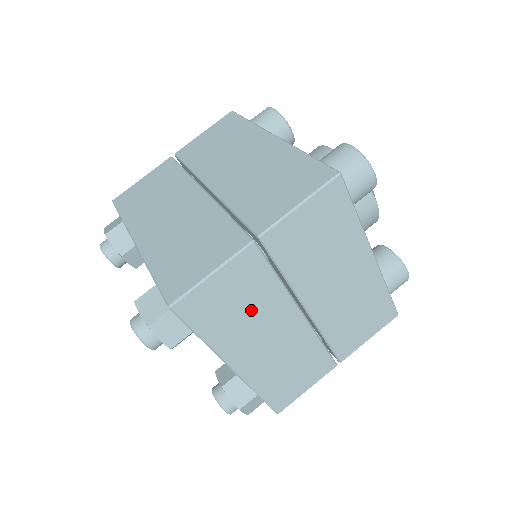
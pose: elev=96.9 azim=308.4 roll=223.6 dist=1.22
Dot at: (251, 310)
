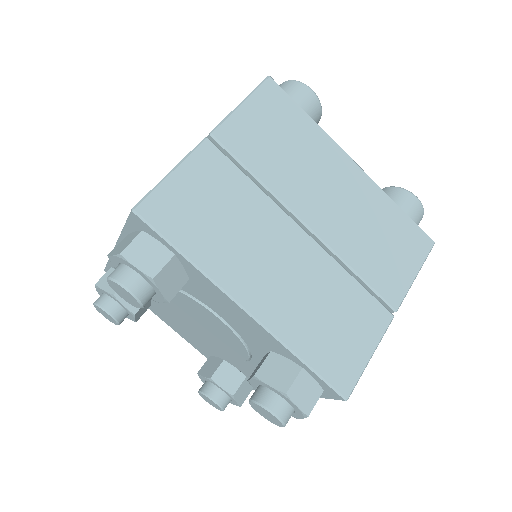
Dot at: (236, 221)
